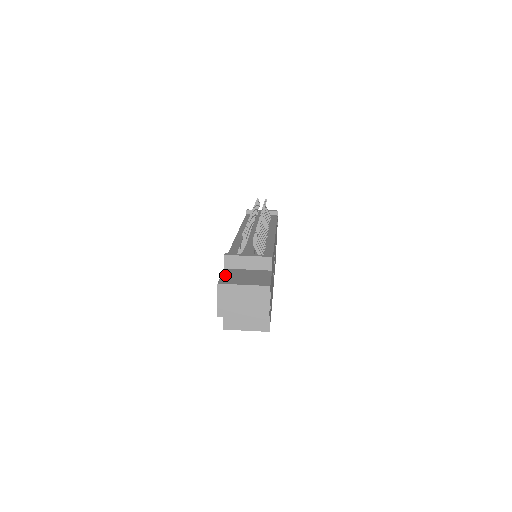
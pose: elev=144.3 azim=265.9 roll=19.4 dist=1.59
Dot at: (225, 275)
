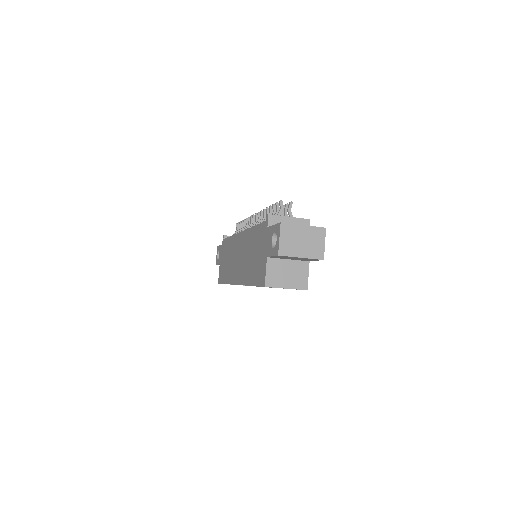
Dot at: occluded
